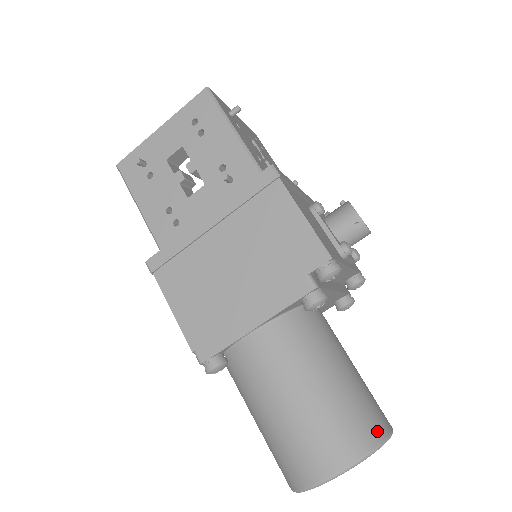
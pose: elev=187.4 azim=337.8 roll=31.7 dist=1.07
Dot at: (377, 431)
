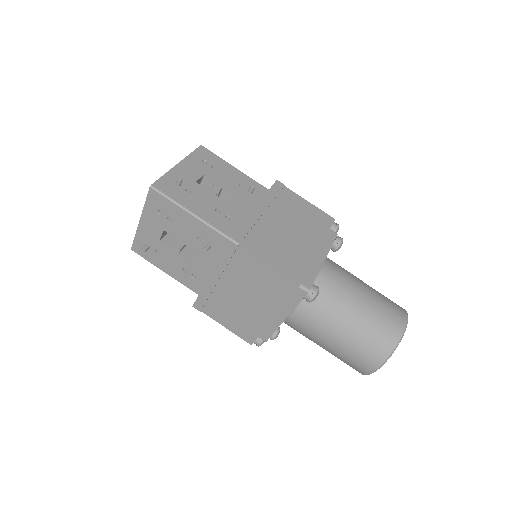
Dot at: occluded
